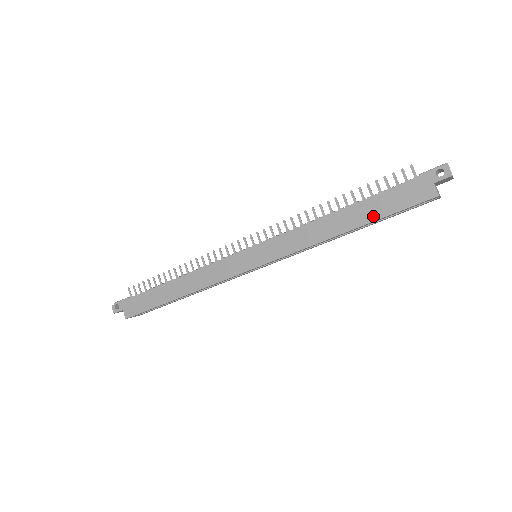
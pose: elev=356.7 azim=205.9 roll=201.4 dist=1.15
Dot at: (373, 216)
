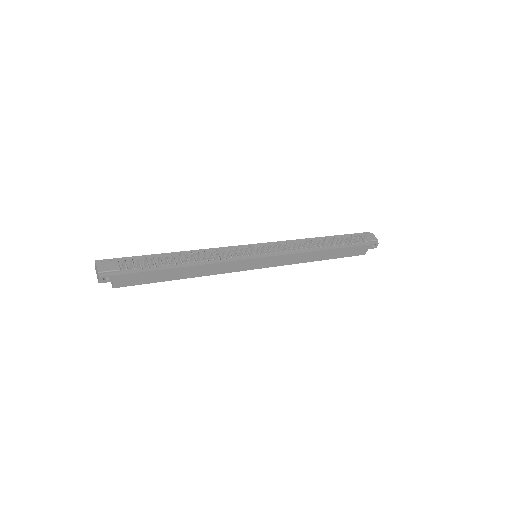
Dot at: (336, 256)
